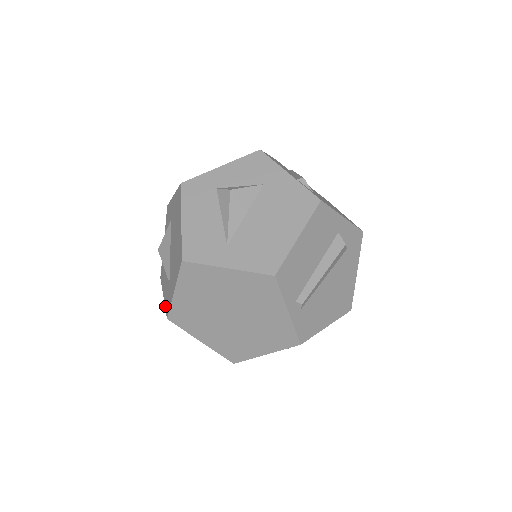
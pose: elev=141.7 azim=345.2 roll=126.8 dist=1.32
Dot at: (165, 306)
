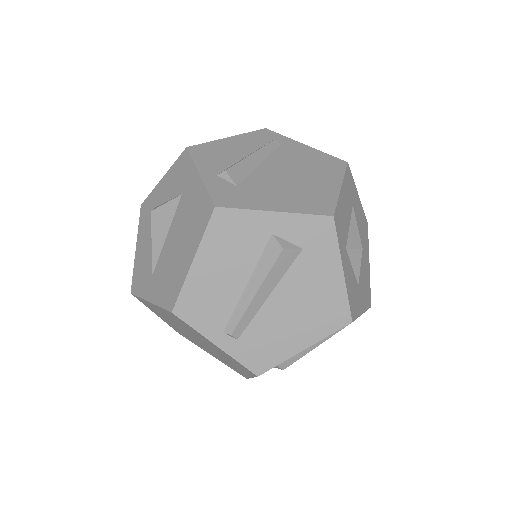
Dot at: occluded
